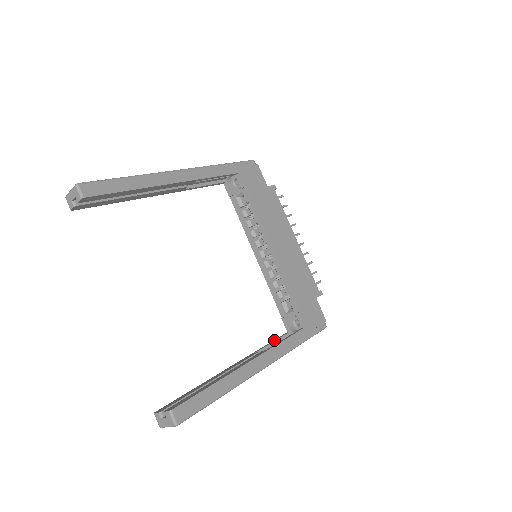
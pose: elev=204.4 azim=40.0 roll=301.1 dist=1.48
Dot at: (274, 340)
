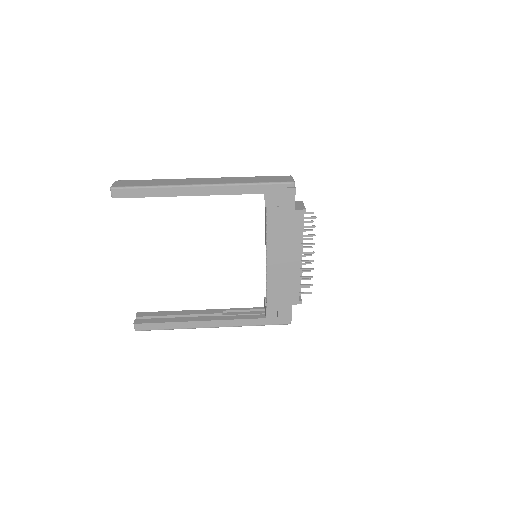
Dot at: (246, 308)
